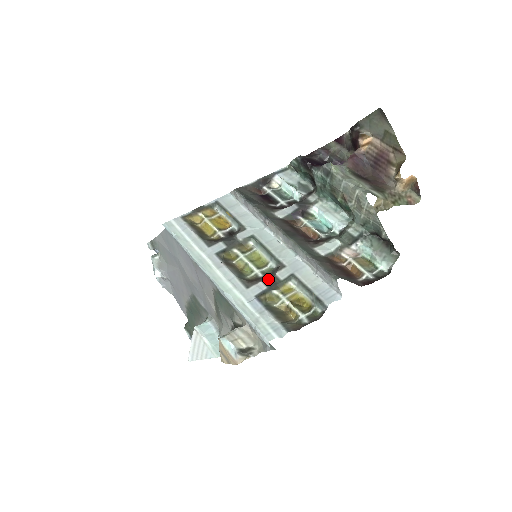
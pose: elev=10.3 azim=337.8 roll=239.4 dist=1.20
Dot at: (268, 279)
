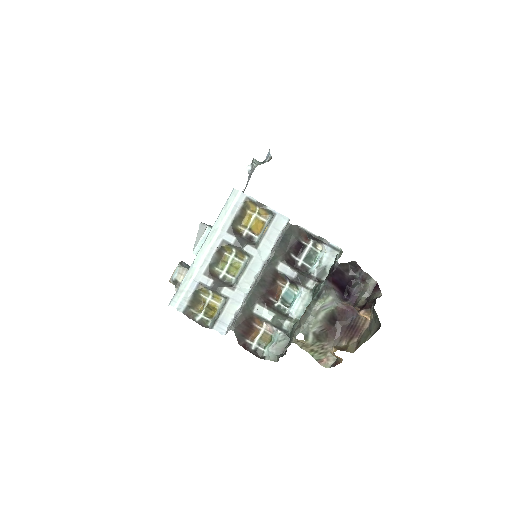
Dot at: (218, 284)
